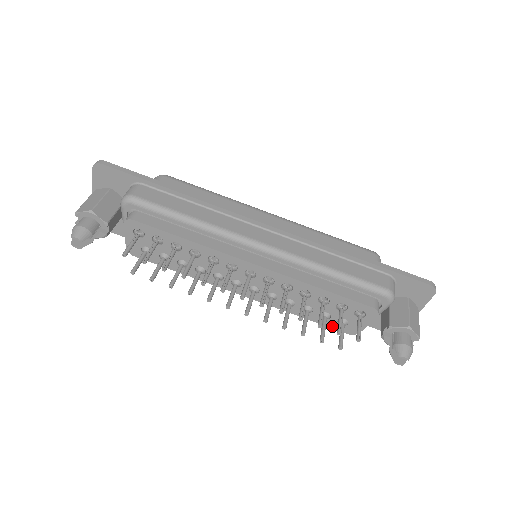
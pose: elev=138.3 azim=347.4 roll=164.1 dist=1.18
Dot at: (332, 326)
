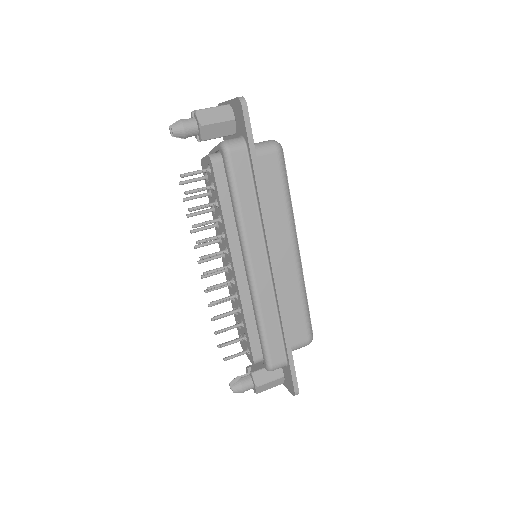
Dot at: (238, 330)
